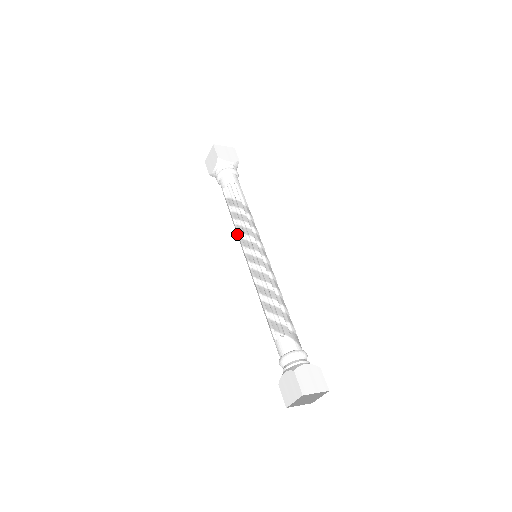
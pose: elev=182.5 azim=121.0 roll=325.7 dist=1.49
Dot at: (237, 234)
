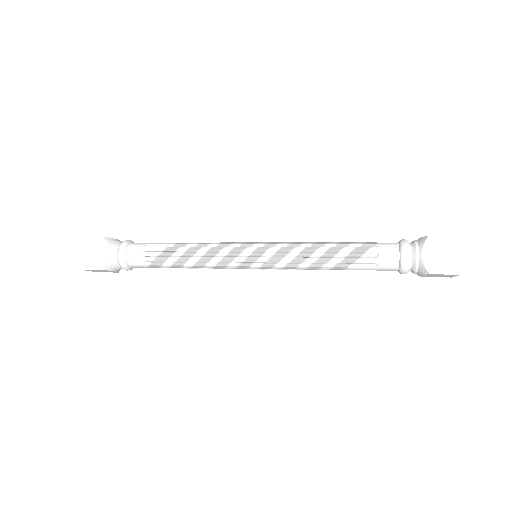
Dot at: (214, 260)
